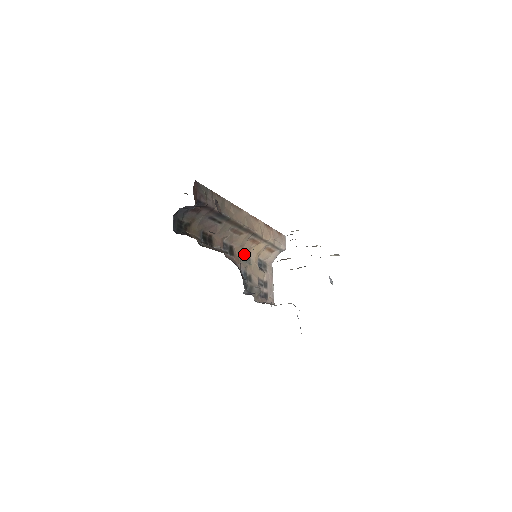
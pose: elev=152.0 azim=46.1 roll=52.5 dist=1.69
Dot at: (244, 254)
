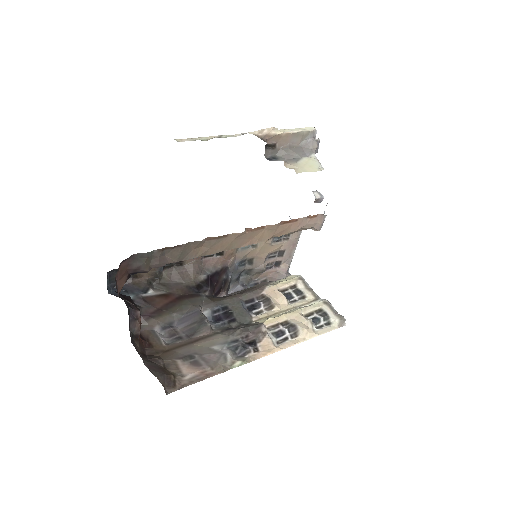
Dot at: occluded
